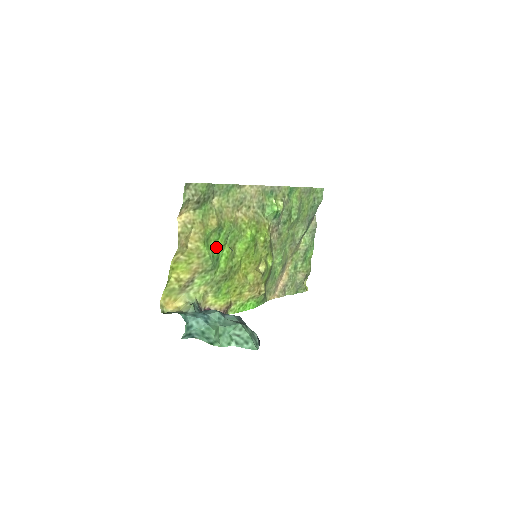
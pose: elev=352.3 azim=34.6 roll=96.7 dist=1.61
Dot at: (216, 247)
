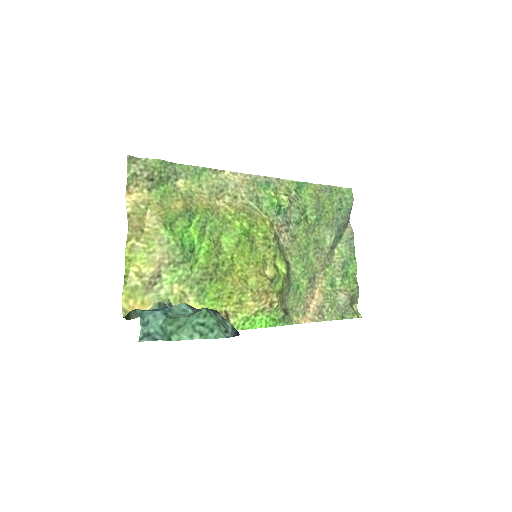
Dot at: (187, 236)
